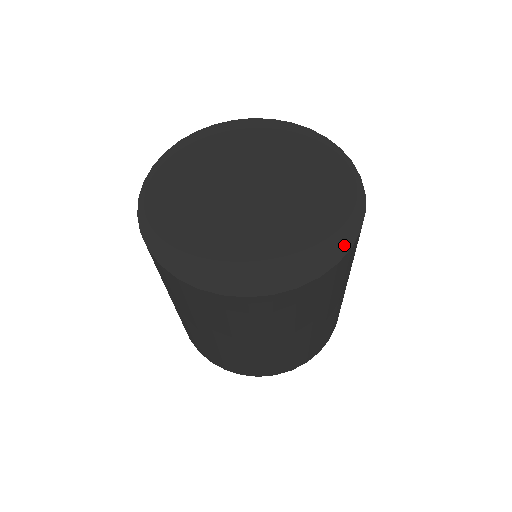
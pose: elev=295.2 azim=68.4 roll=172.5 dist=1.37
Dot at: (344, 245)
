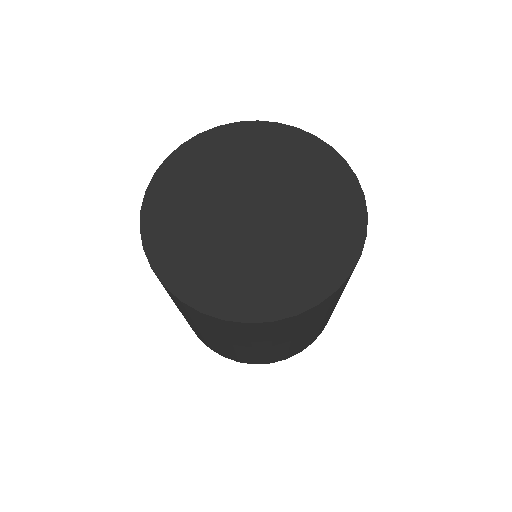
Dot at: (312, 299)
